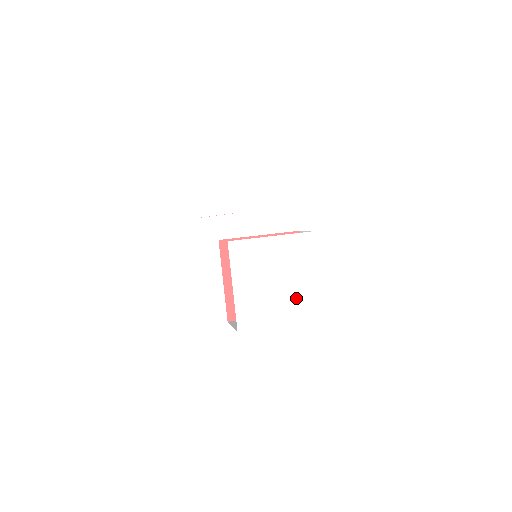
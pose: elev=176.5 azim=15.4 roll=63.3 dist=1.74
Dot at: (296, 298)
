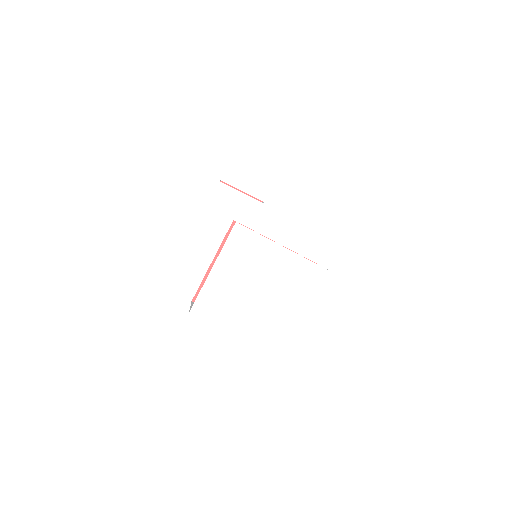
Dot at: (266, 320)
